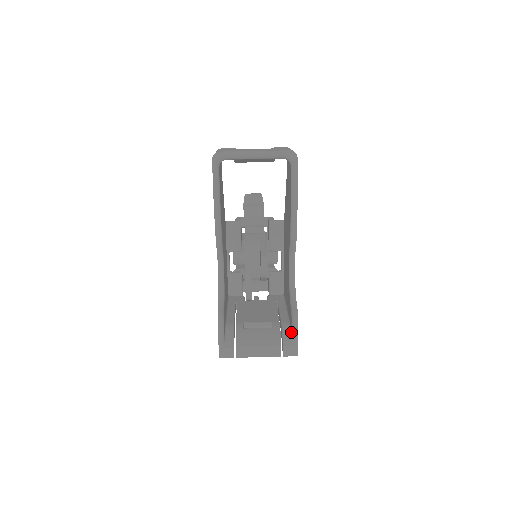
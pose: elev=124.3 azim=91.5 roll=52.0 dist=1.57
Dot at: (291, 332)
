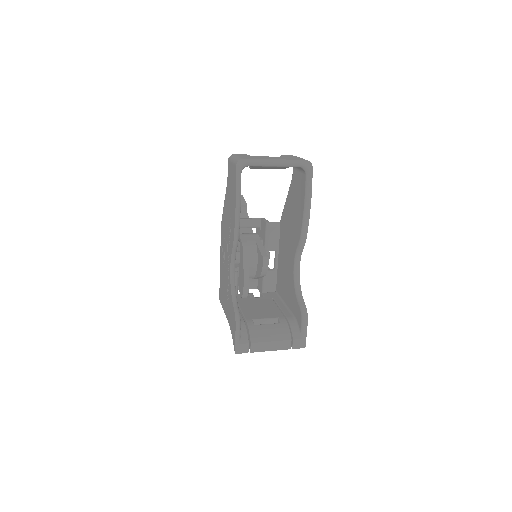
Dot at: (299, 326)
